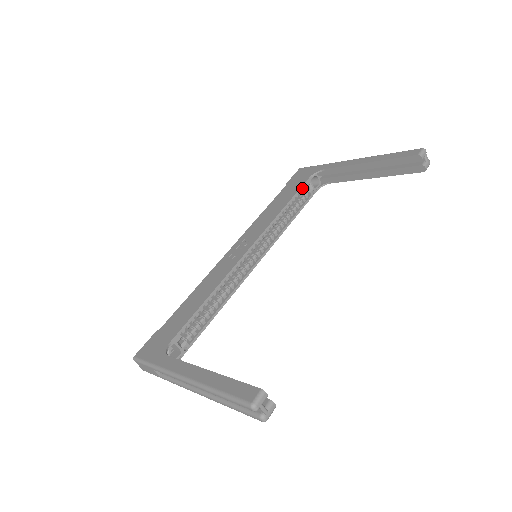
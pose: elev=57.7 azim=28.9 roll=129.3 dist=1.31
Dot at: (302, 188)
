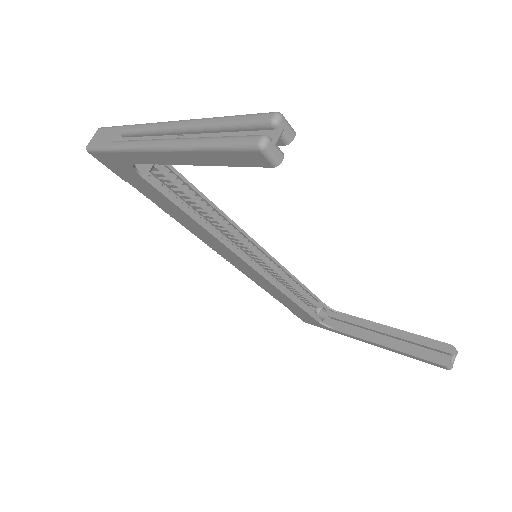
Dot at: (316, 298)
